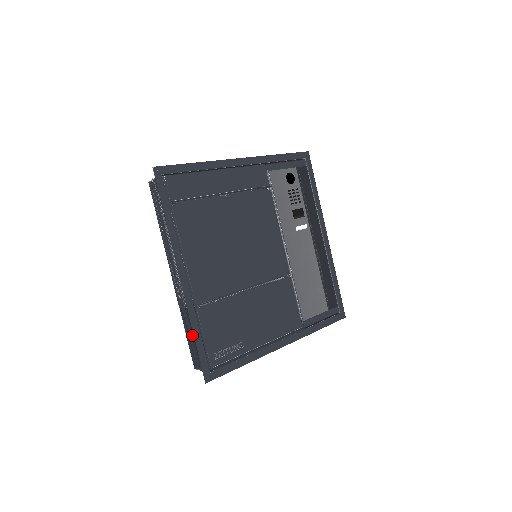
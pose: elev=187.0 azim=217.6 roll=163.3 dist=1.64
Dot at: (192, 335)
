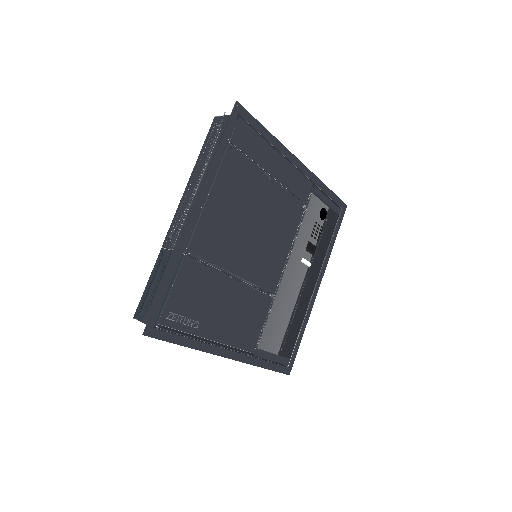
Dot at: (158, 280)
